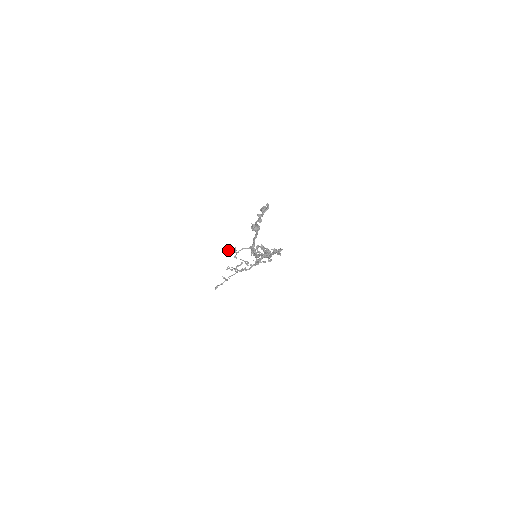
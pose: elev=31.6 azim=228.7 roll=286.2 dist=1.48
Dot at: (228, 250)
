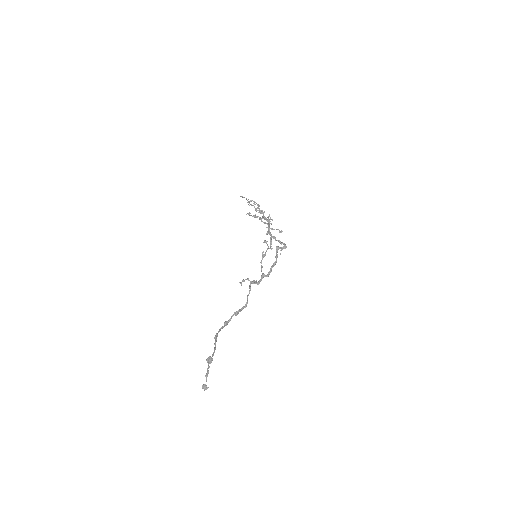
Dot at: (248, 213)
